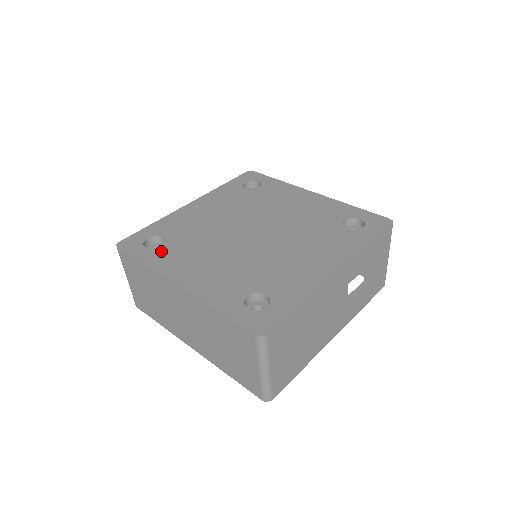
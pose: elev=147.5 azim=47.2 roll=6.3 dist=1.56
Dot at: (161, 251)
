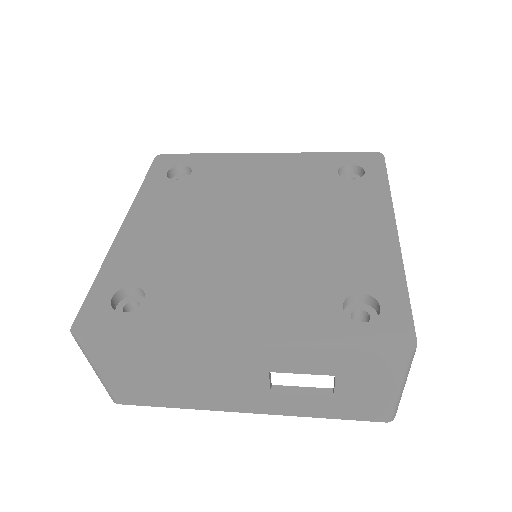
Dot at: (168, 185)
